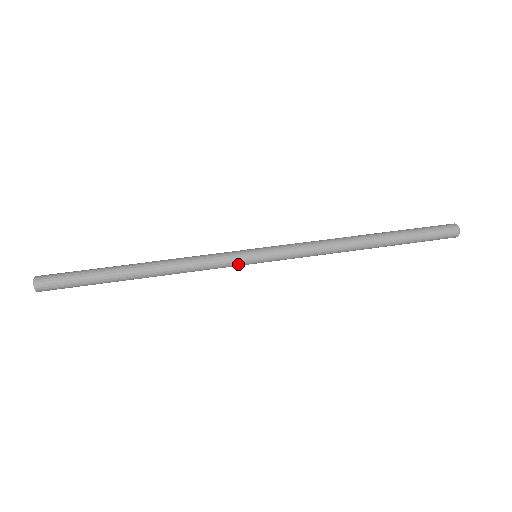
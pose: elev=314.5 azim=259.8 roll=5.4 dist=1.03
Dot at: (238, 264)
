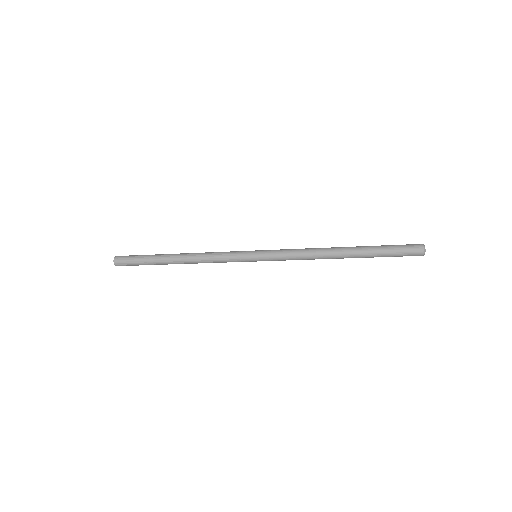
Dot at: (241, 254)
